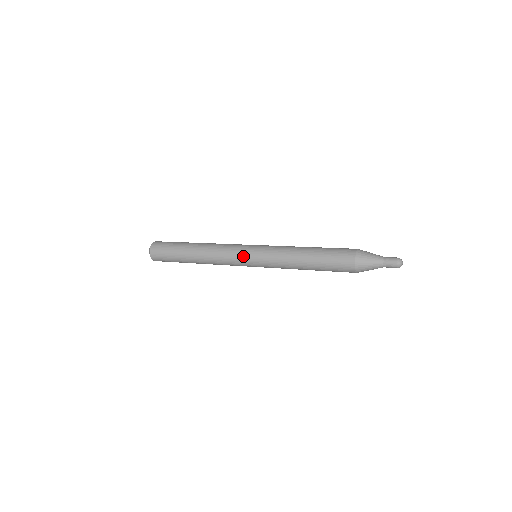
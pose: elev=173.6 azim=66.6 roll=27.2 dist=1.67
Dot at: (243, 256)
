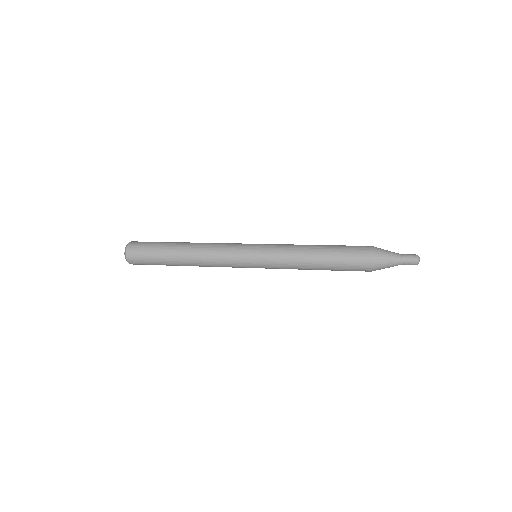
Dot at: (244, 249)
